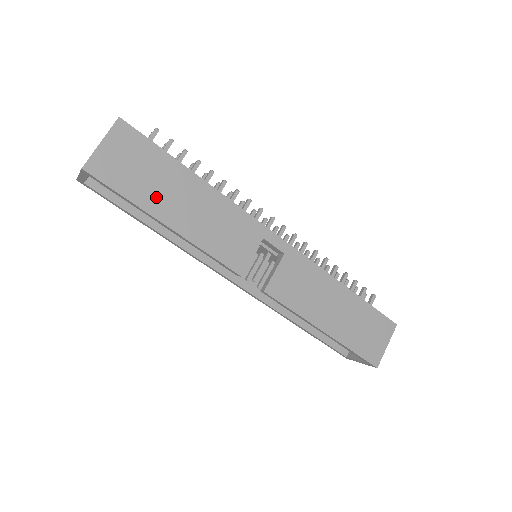
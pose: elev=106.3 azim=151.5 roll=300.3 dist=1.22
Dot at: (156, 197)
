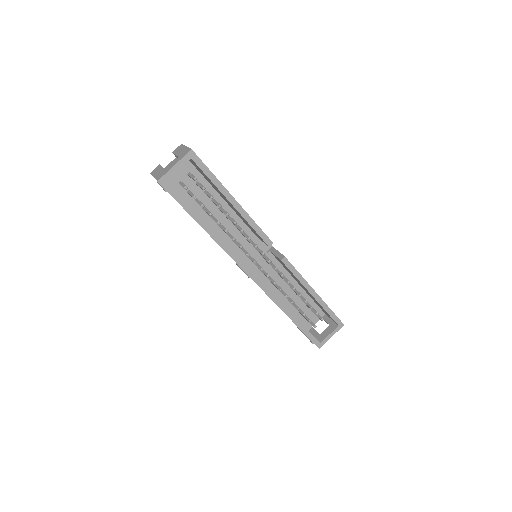
Dot at: occluded
